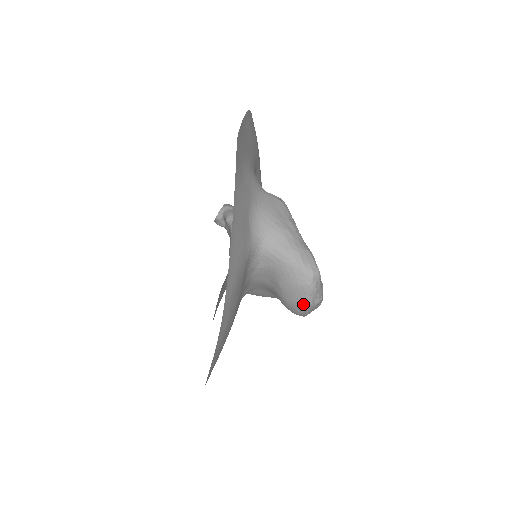
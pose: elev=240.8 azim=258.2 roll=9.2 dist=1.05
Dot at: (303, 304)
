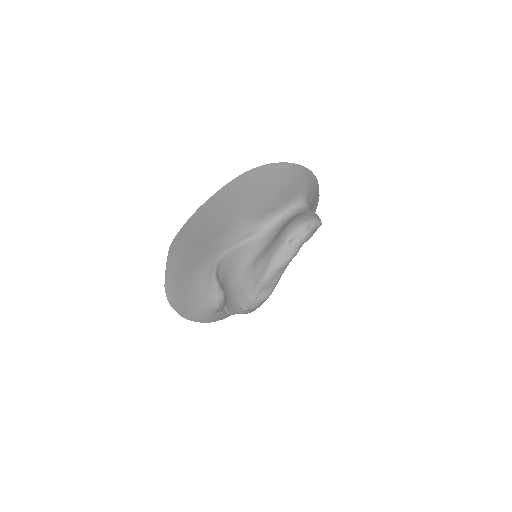
Dot at: (305, 221)
